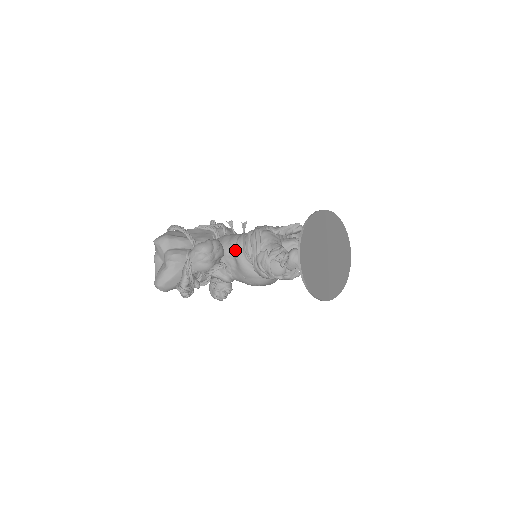
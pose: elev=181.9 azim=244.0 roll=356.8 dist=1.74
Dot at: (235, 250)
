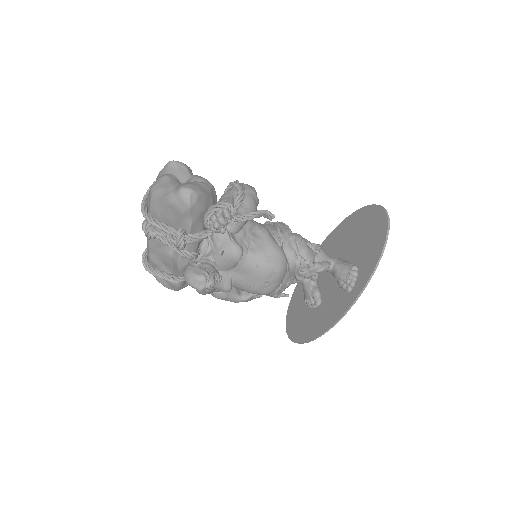
Dot at: (259, 225)
